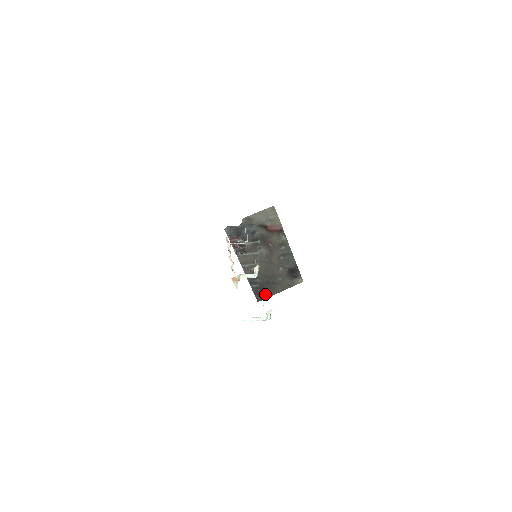
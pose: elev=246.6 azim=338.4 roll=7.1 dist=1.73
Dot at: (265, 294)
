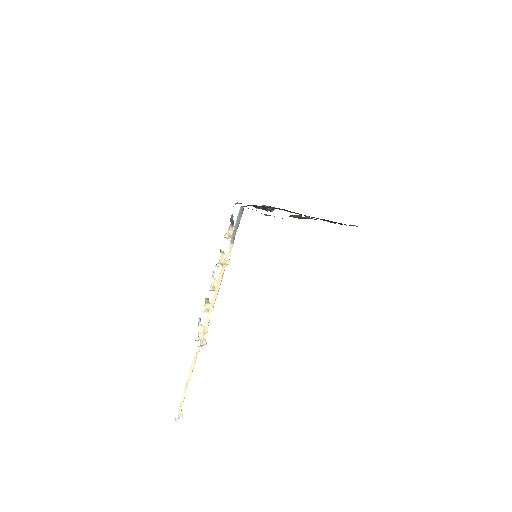
Dot at: occluded
